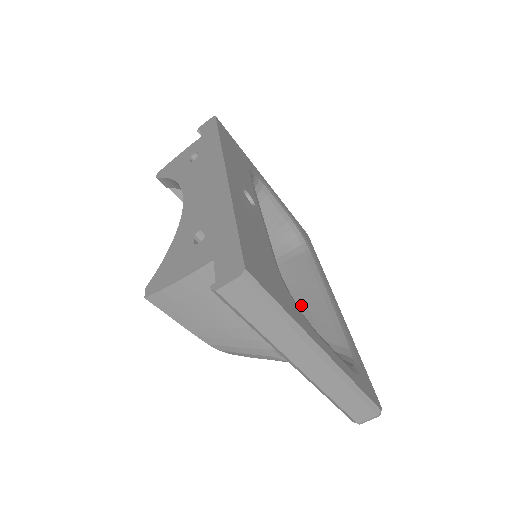
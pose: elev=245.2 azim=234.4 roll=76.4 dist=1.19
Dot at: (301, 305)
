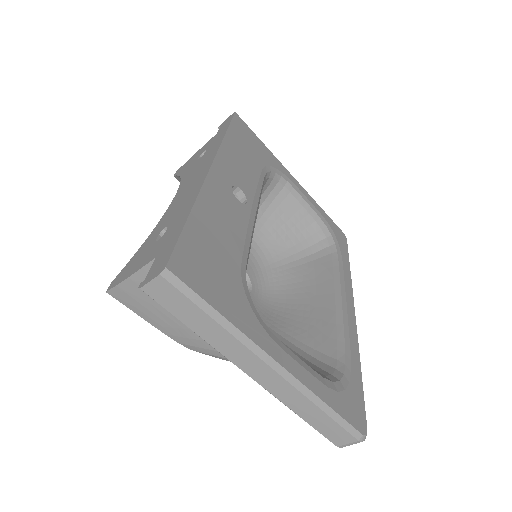
Dot at: (308, 311)
